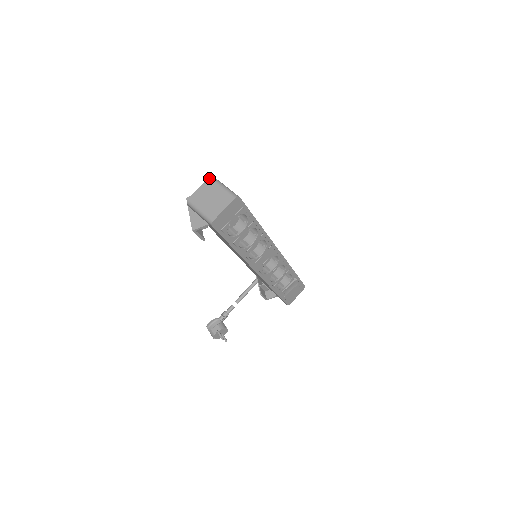
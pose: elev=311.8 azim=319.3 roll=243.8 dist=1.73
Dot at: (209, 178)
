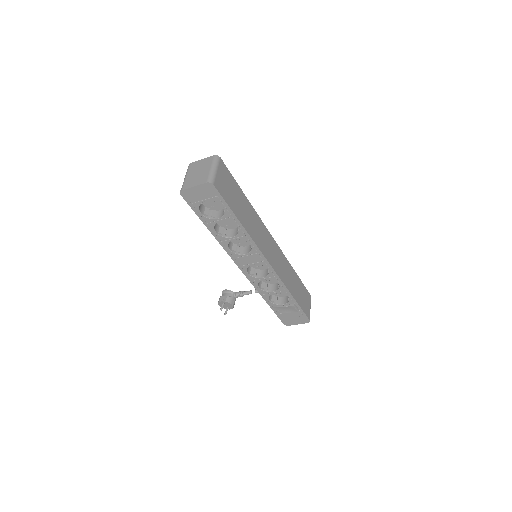
Dot at: (214, 156)
